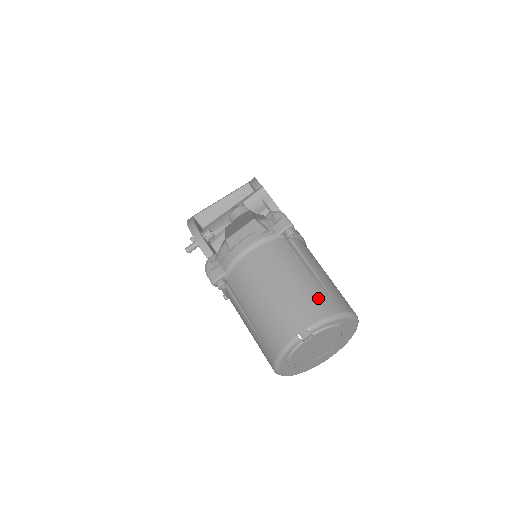
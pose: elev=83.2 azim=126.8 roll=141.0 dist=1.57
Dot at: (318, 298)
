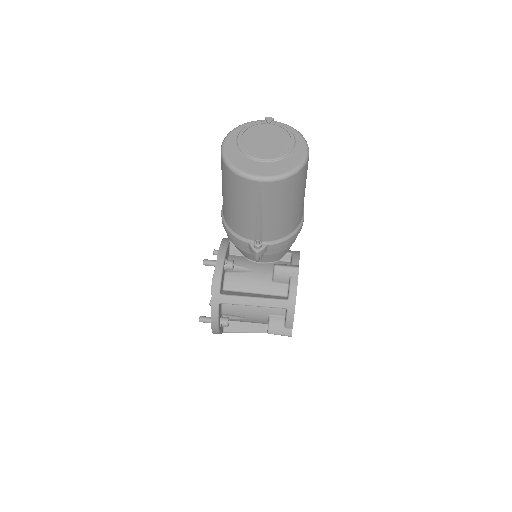
Dot at: occluded
